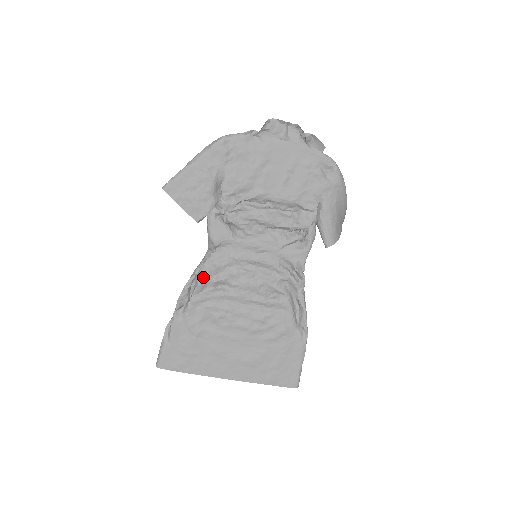
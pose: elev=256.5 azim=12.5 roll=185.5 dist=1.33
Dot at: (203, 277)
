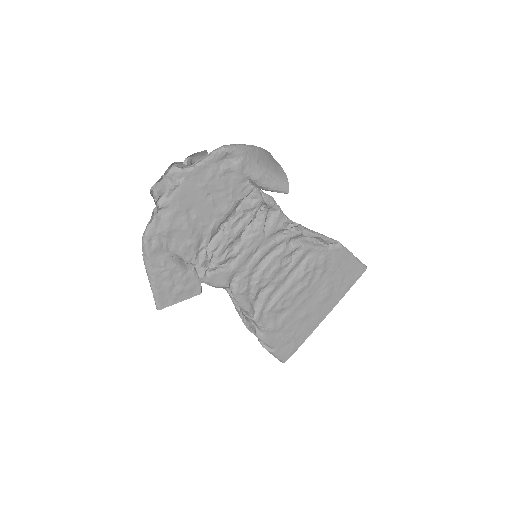
Dot at: (245, 306)
